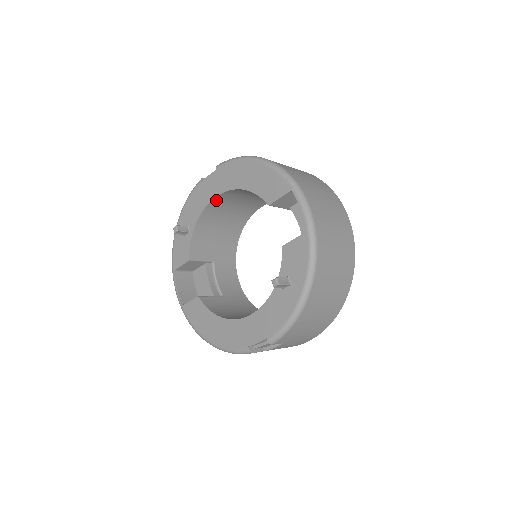
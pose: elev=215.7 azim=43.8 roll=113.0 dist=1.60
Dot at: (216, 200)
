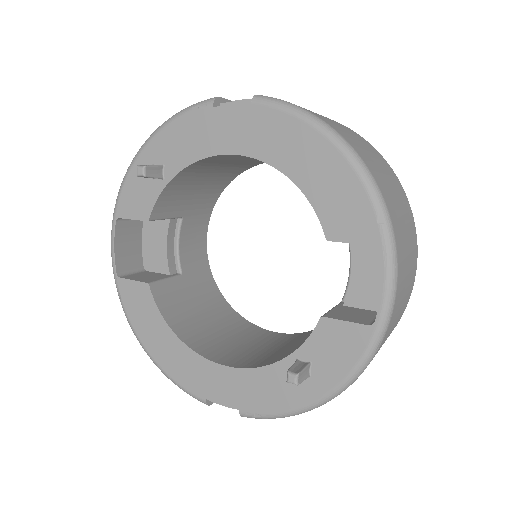
Dot at: occluded
